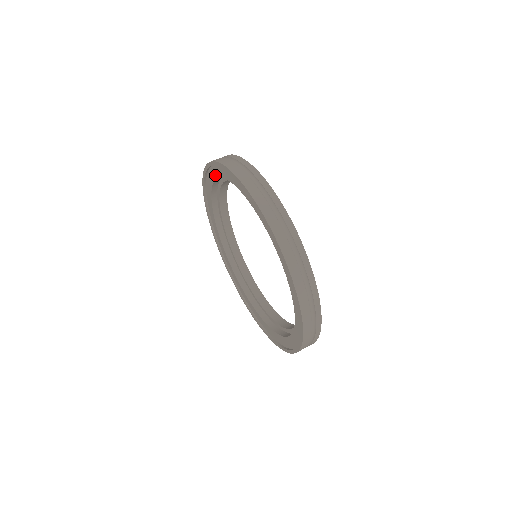
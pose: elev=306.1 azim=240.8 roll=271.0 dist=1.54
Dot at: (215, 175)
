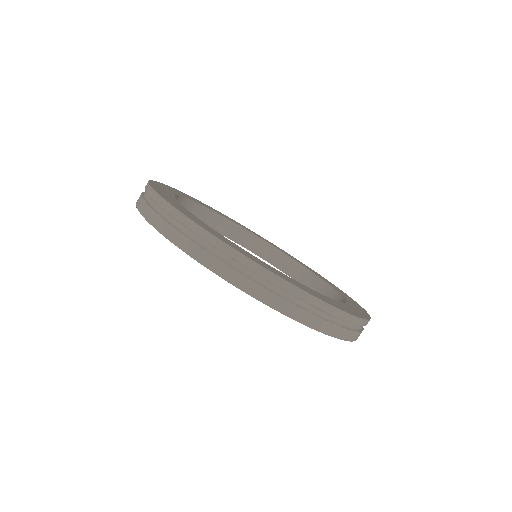
Dot at: occluded
